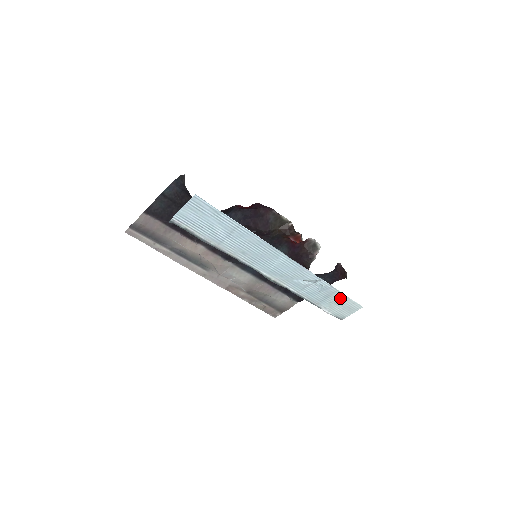
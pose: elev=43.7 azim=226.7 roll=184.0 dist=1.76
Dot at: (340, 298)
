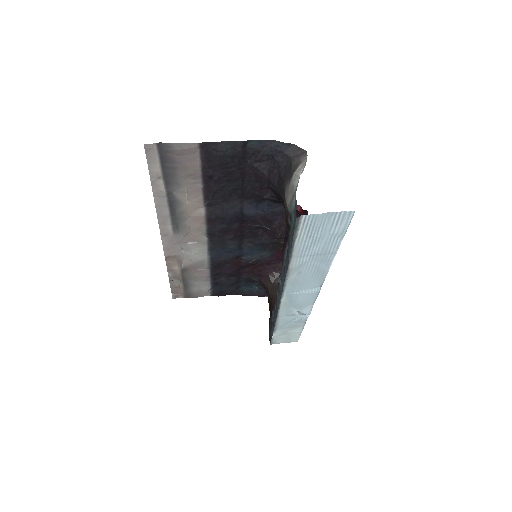
Dot at: (296, 331)
